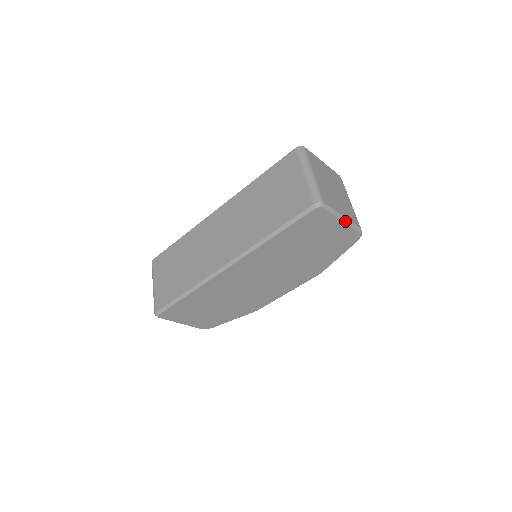
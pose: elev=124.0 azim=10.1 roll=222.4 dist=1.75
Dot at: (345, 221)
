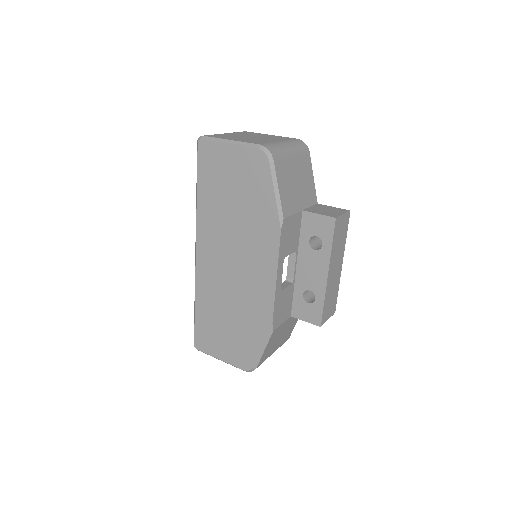
Dot at: (234, 143)
